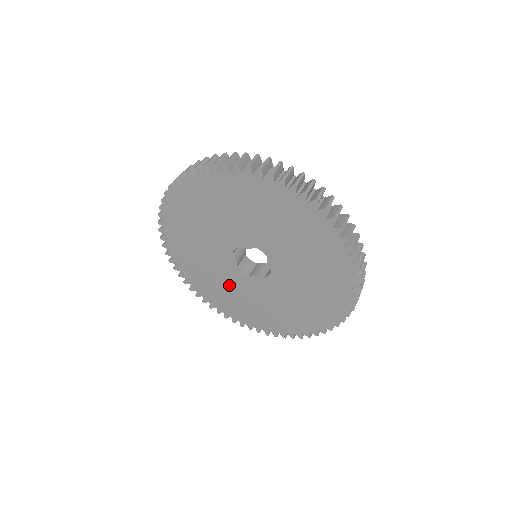
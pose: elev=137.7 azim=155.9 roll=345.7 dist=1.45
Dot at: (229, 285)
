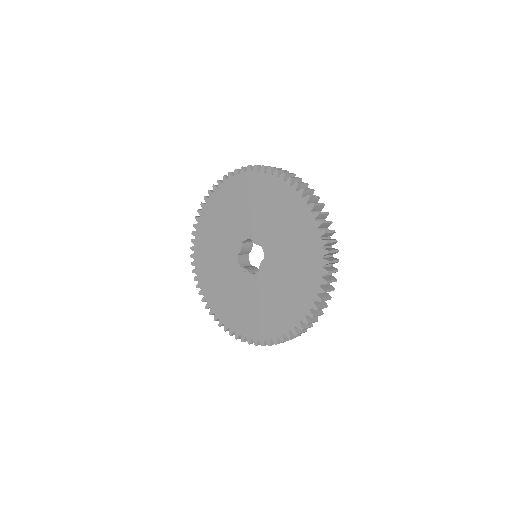
Dot at: (222, 267)
